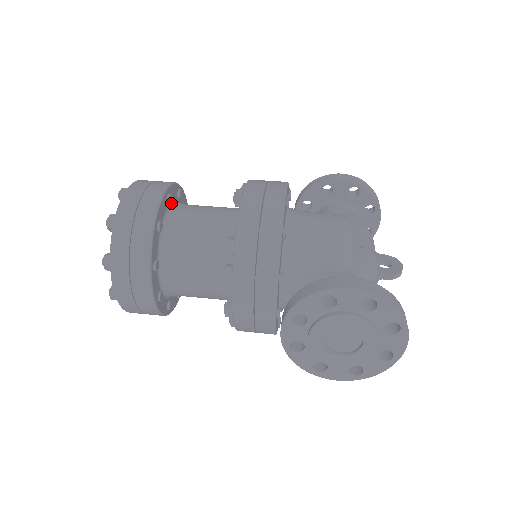
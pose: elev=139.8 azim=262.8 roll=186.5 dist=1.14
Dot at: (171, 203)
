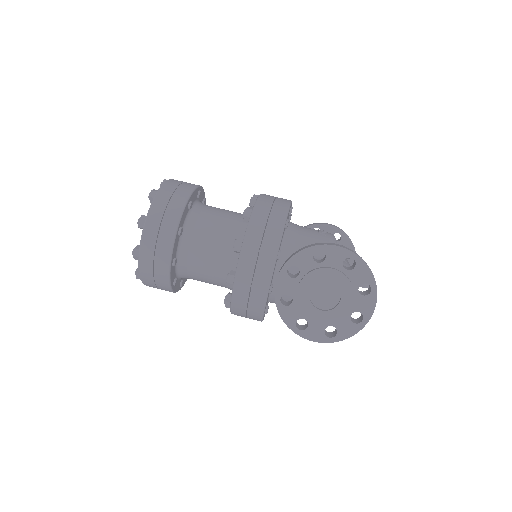
Dot at: (199, 200)
